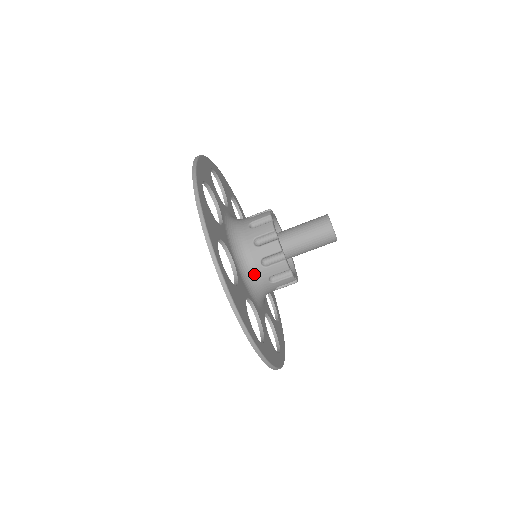
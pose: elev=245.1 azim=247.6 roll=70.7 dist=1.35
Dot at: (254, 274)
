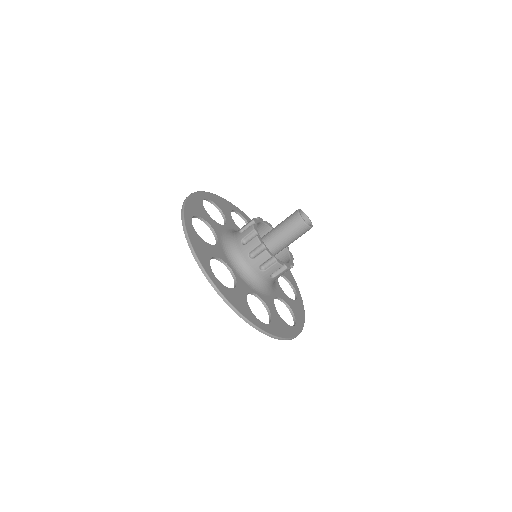
Dot at: (237, 252)
